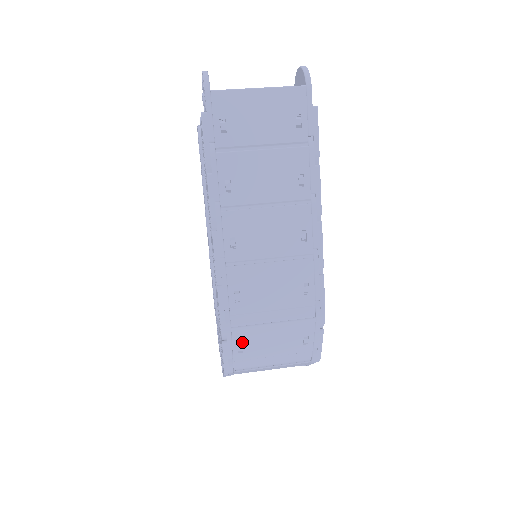
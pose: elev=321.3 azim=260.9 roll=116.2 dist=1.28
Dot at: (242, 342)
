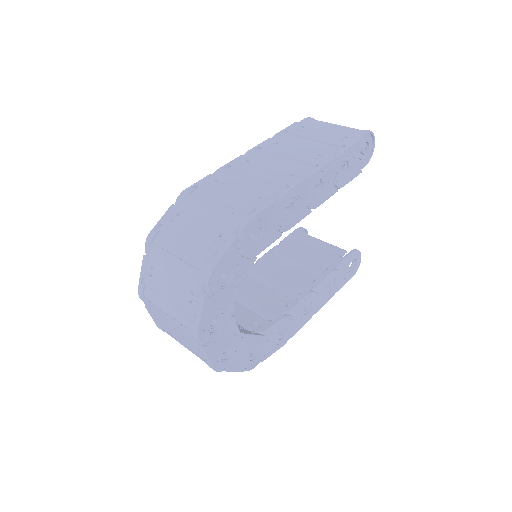
Dot at: (182, 211)
